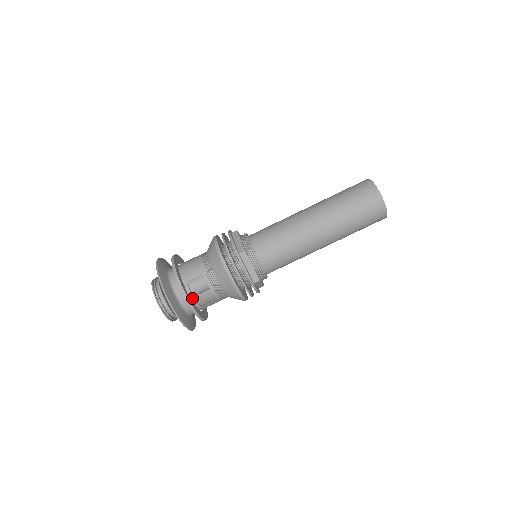
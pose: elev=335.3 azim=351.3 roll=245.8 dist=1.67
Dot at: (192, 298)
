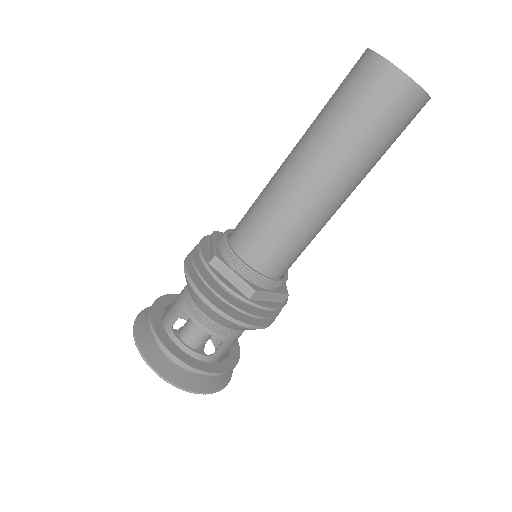
Dot at: (185, 348)
